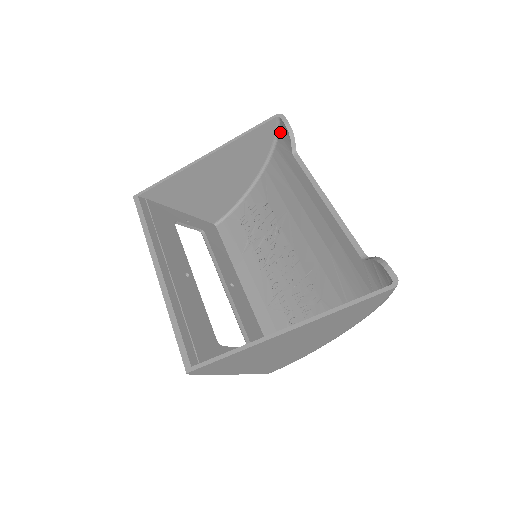
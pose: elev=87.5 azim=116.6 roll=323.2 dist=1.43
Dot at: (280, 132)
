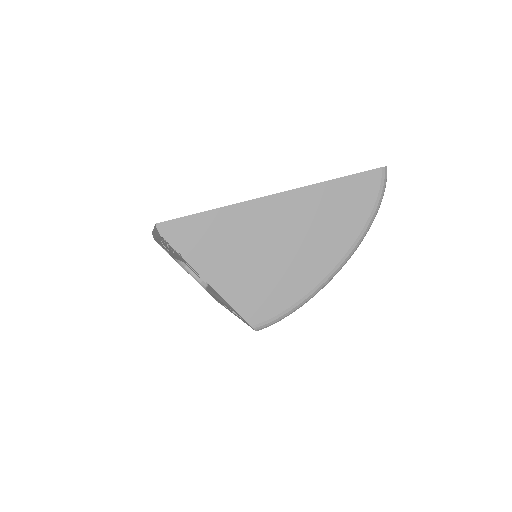
Dot at: occluded
